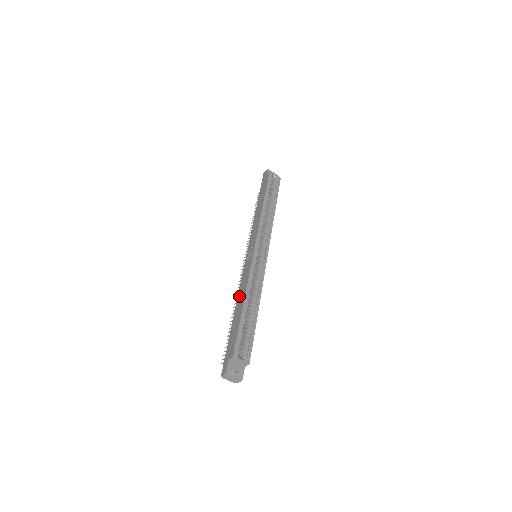
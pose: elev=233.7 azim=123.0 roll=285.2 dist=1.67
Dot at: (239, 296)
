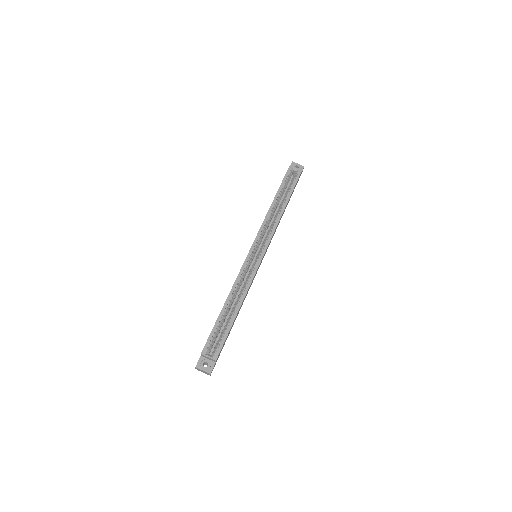
Dot at: occluded
